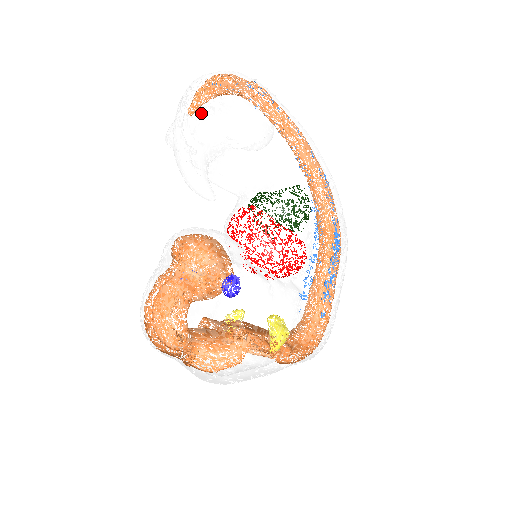
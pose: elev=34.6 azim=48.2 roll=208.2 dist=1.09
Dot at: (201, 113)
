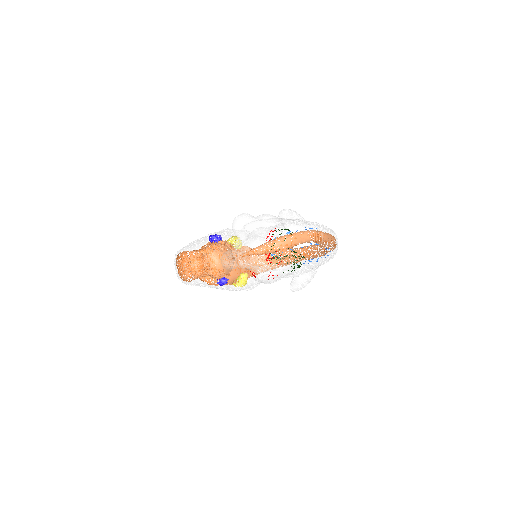
Dot at: occluded
